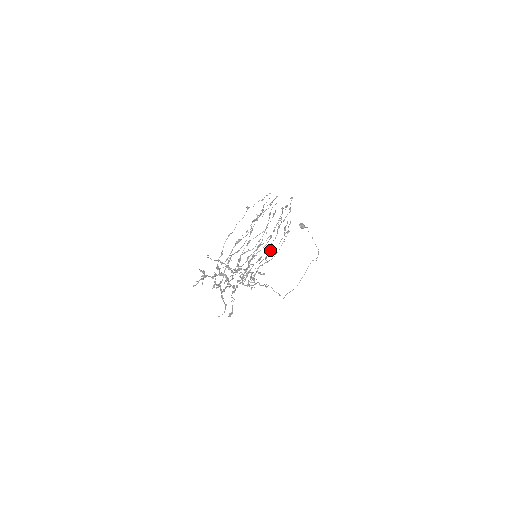
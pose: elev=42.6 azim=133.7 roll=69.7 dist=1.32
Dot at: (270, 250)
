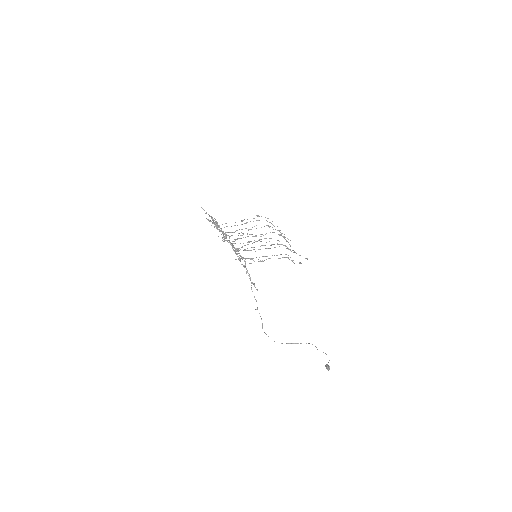
Dot at: (268, 258)
